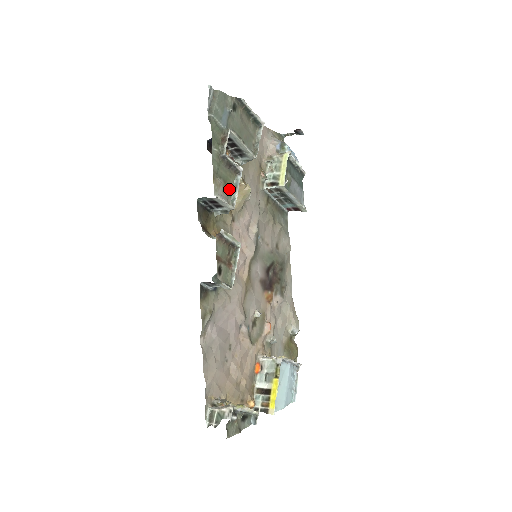
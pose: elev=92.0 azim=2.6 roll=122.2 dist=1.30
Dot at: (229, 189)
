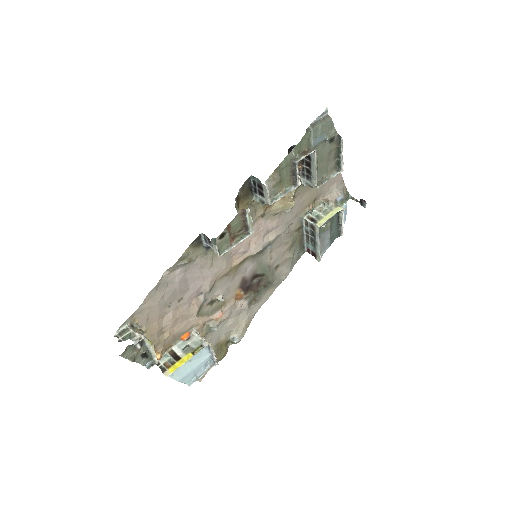
Dot at: (279, 189)
